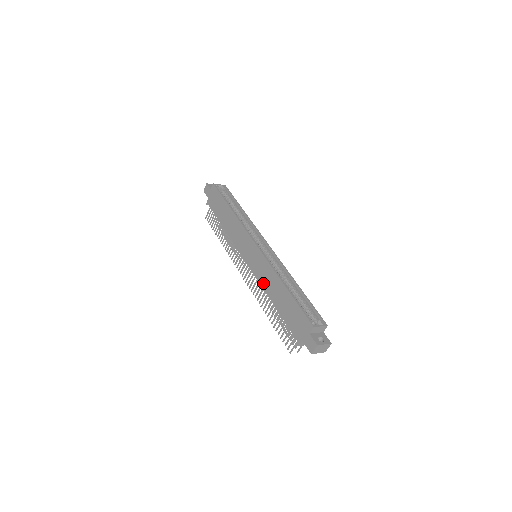
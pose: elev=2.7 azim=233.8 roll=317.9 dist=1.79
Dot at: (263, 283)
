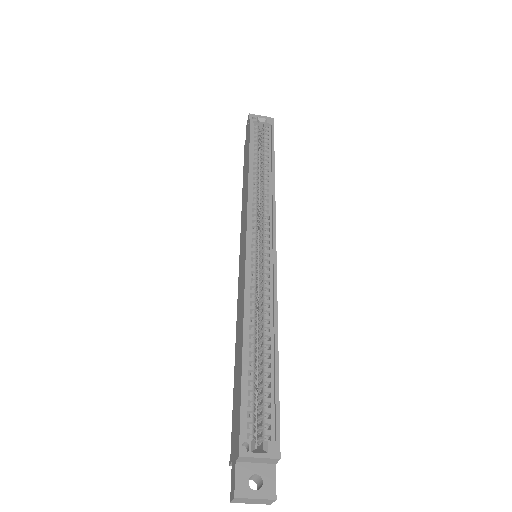
Dot at: (237, 312)
